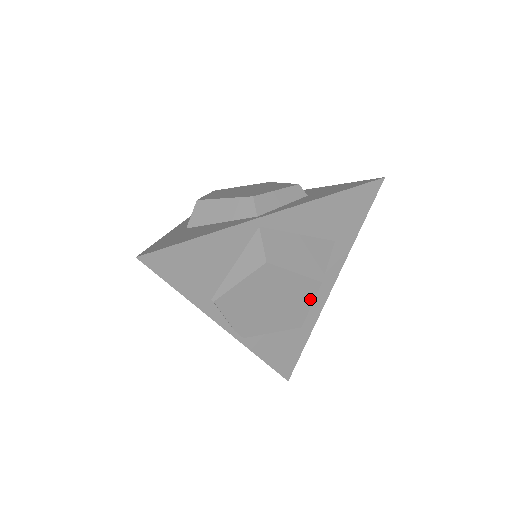
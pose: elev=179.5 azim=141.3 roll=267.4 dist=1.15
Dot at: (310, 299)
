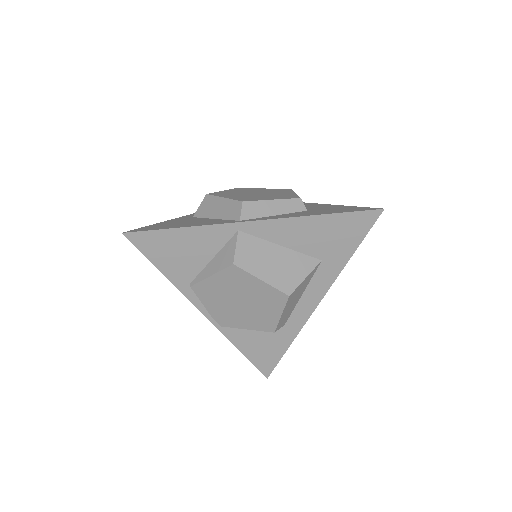
Dot at: (279, 308)
